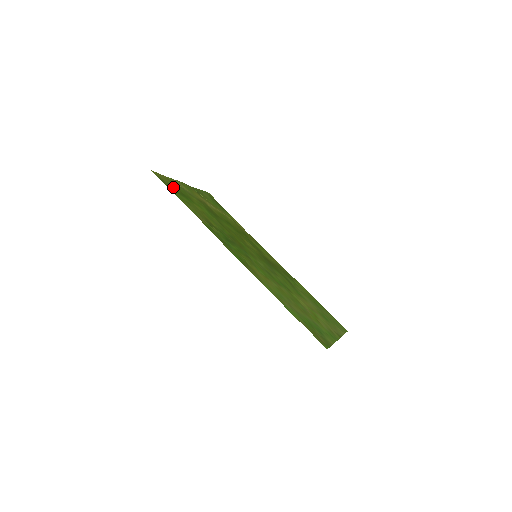
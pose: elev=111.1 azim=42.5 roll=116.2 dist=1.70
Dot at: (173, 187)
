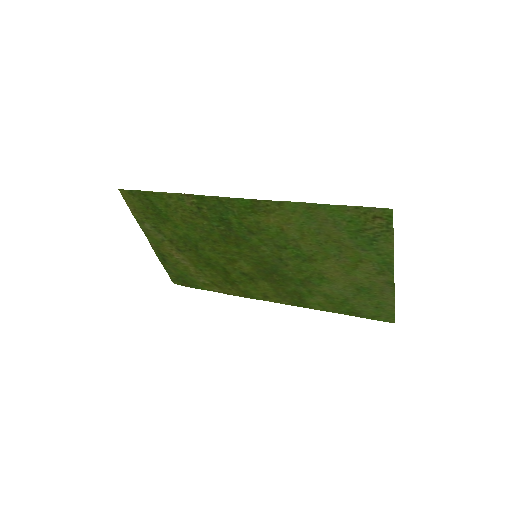
Dot at: (145, 204)
